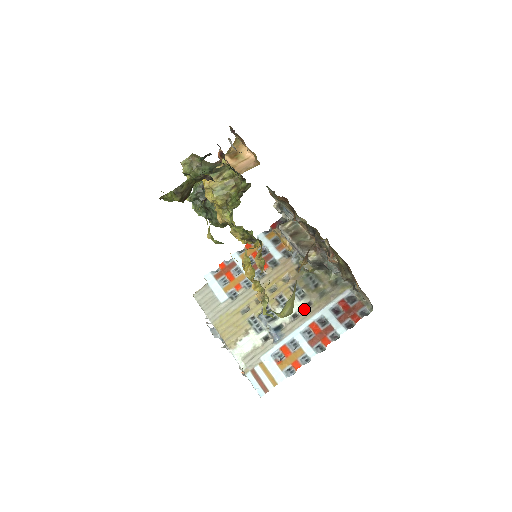
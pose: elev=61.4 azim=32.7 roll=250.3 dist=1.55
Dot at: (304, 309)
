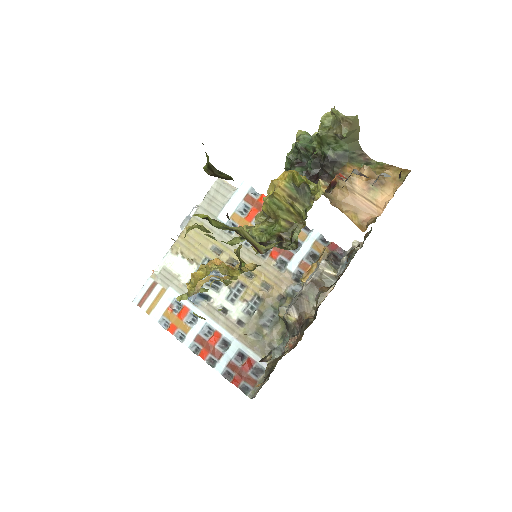
Dot at: (234, 319)
